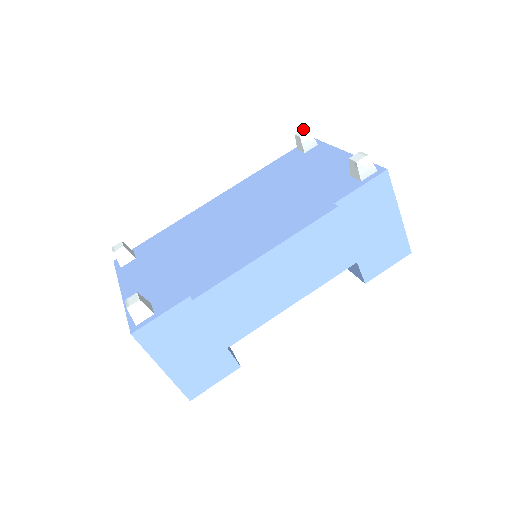
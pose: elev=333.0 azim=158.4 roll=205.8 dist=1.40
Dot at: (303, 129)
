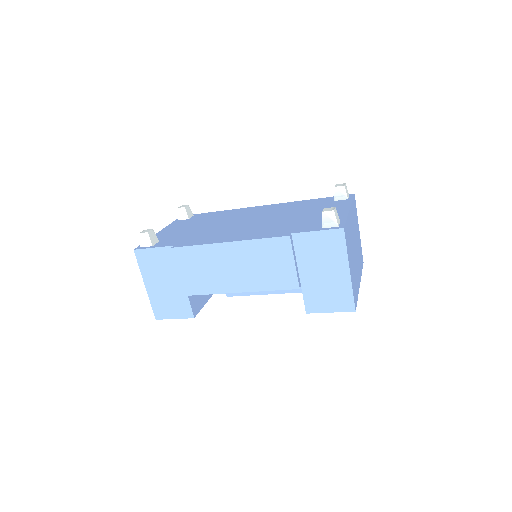
Dot at: (344, 183)
